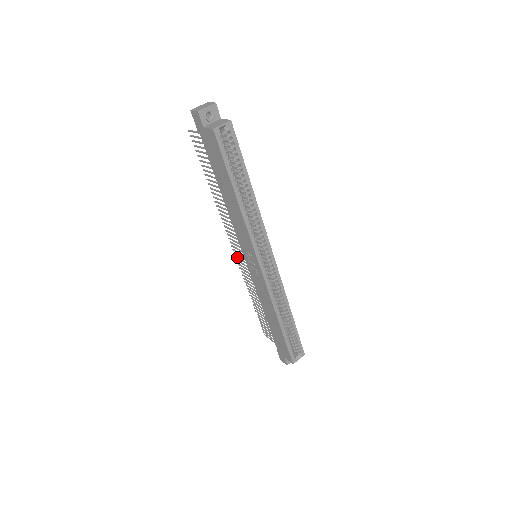
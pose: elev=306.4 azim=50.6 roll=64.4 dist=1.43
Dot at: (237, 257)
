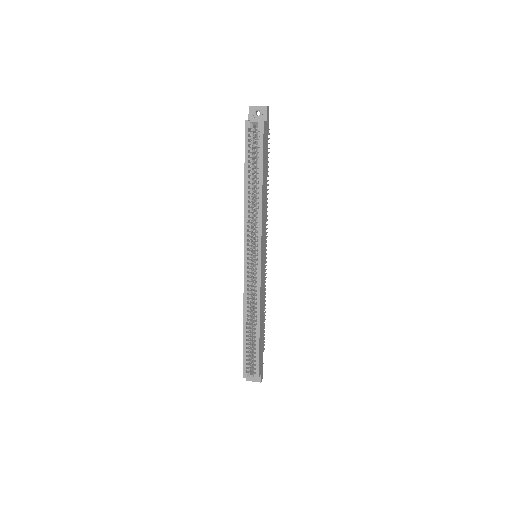
Dot at: occluded
